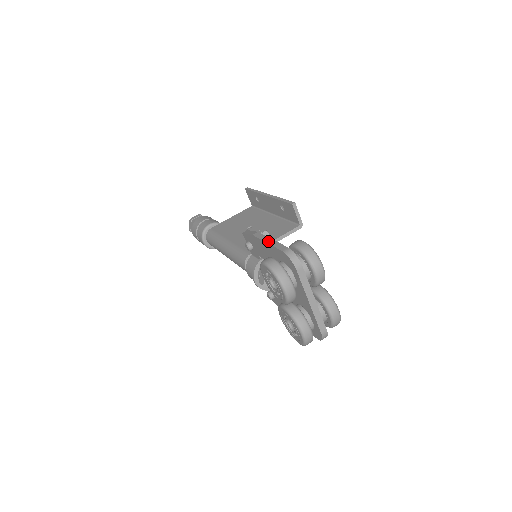
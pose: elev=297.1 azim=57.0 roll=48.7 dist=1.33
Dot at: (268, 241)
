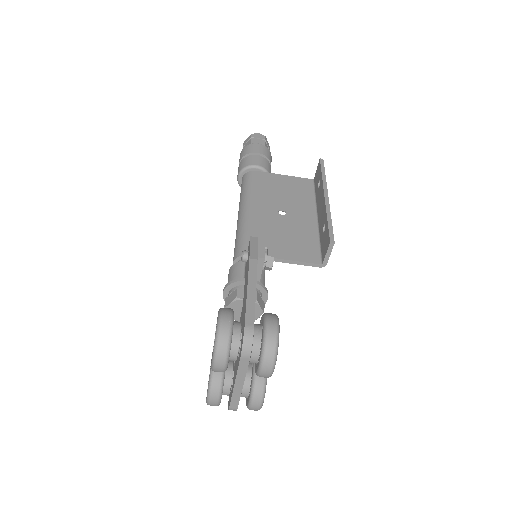
Dot at: (250, 289)
